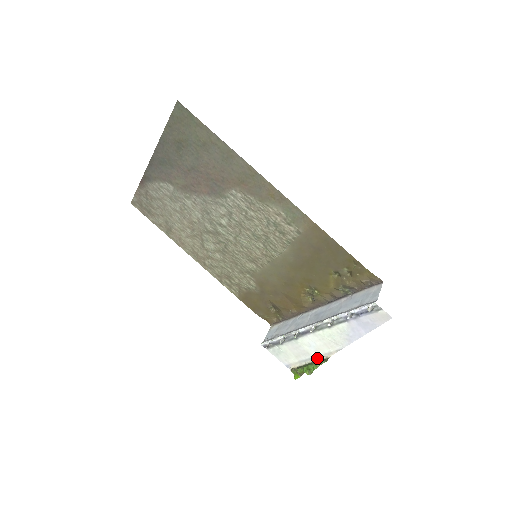
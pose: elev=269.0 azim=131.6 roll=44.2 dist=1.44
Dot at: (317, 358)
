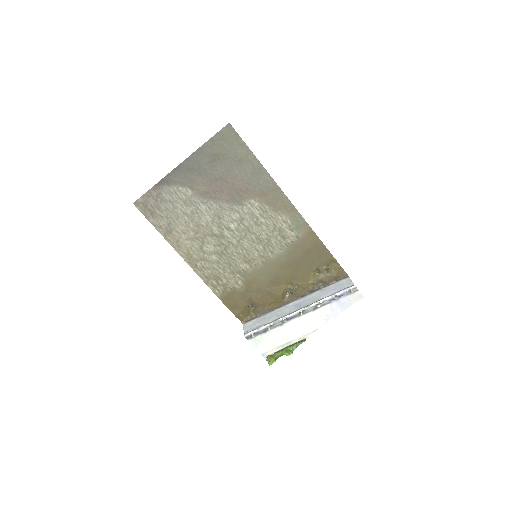
Dot at: (294, 341)
